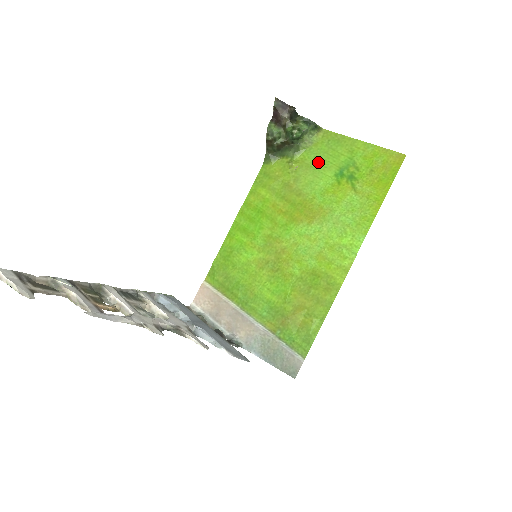
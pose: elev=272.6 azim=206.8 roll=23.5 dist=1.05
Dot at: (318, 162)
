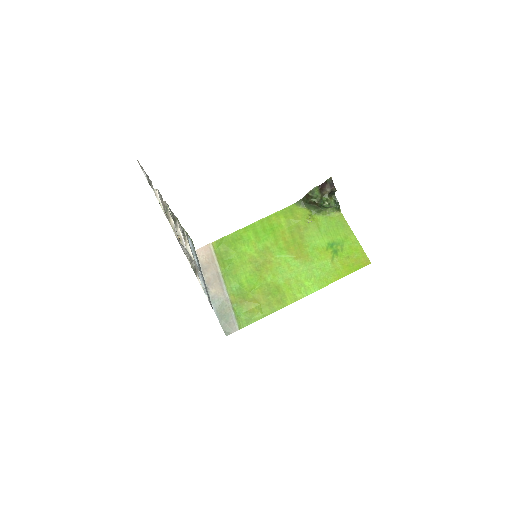
Dot at: (325, 228)
